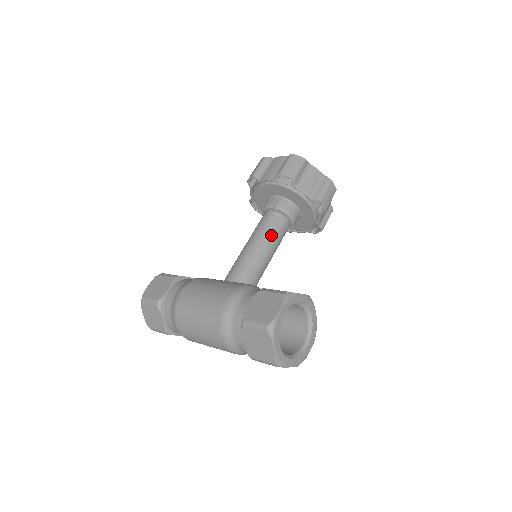
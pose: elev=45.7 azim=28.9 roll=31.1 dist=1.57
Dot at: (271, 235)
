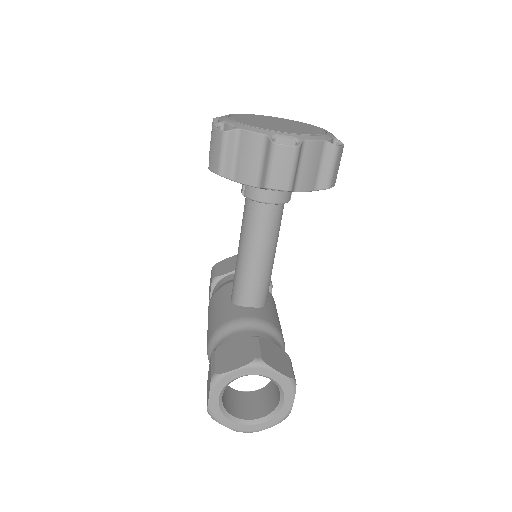
Dot at: (251, 237)
